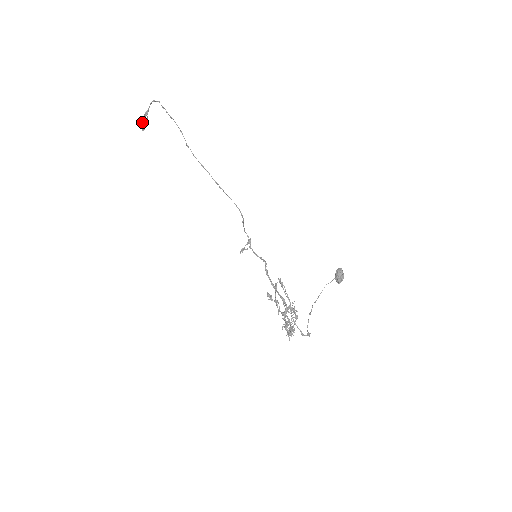
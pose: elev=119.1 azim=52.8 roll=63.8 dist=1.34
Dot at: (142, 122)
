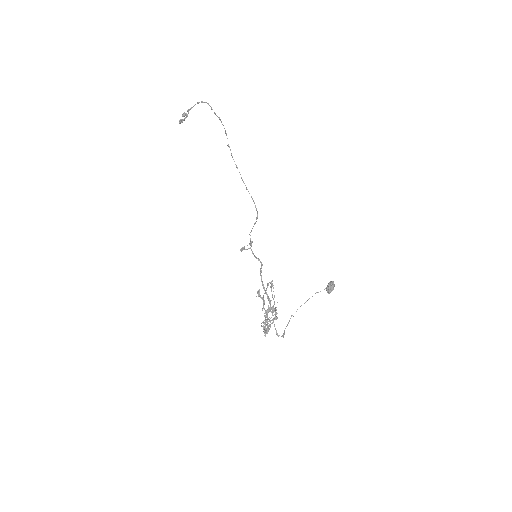
Dot at: (183, 115)
